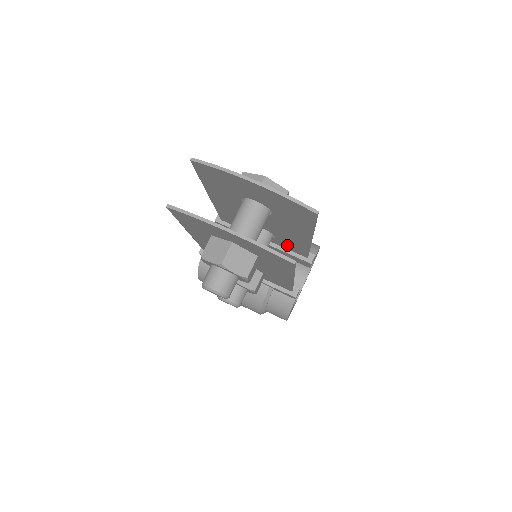
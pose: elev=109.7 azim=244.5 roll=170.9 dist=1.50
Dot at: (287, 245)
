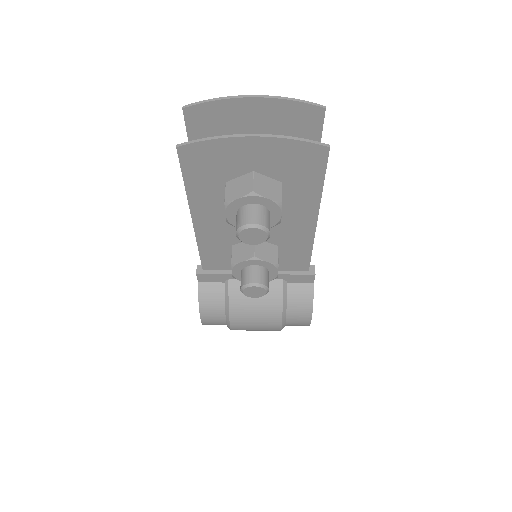
Dot at: occluded
